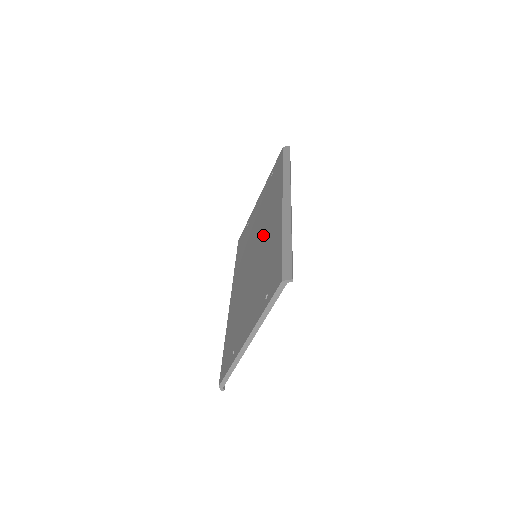
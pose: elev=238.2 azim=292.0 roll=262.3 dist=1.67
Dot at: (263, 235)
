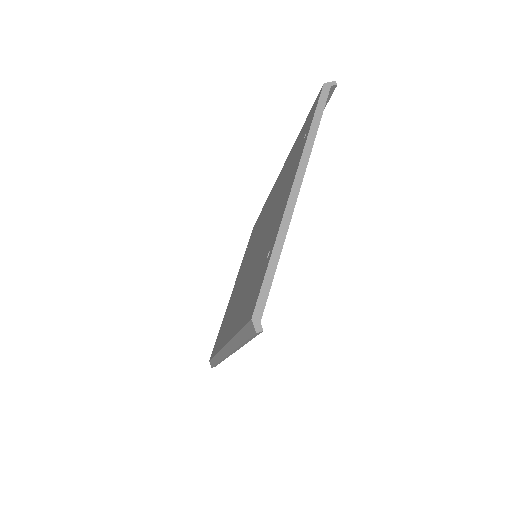
Dot at: (261, 226)
